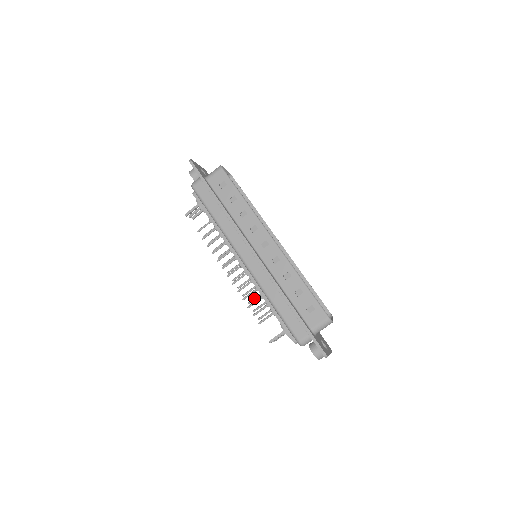
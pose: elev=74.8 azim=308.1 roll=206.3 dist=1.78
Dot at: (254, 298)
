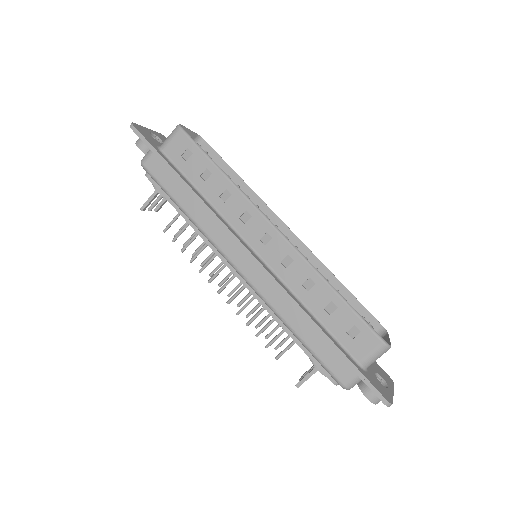
Dot at: (263, 319)
